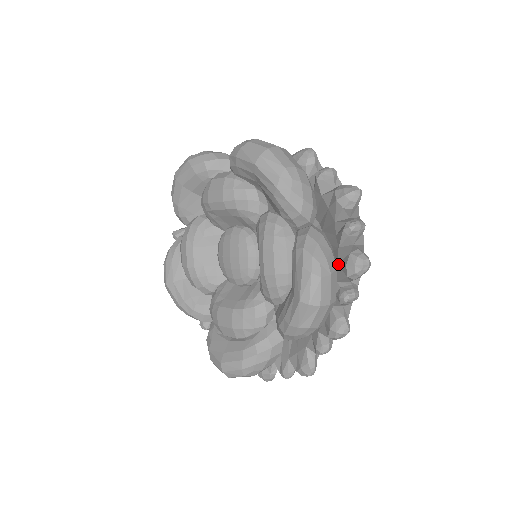
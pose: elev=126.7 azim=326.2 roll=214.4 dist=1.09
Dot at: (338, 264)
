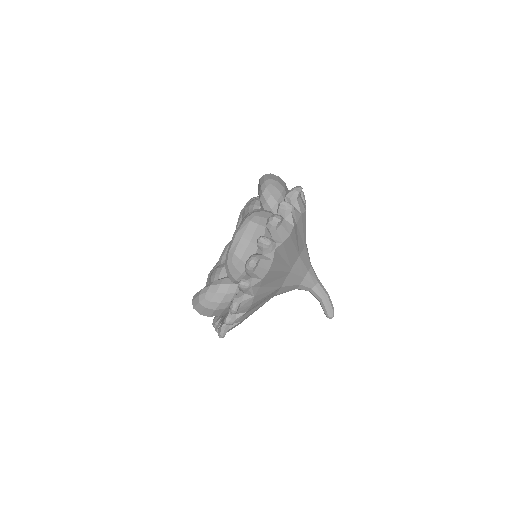
Dot at: occluded
